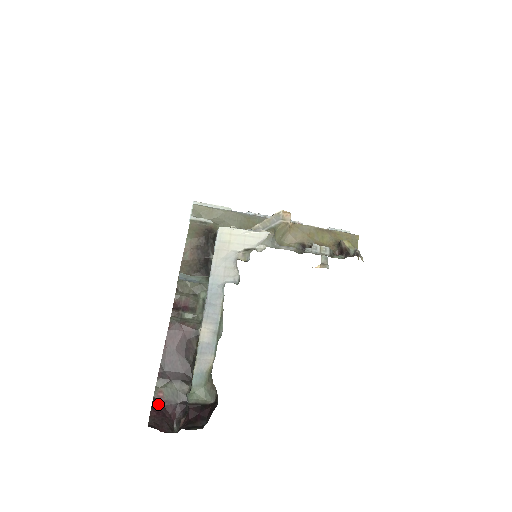
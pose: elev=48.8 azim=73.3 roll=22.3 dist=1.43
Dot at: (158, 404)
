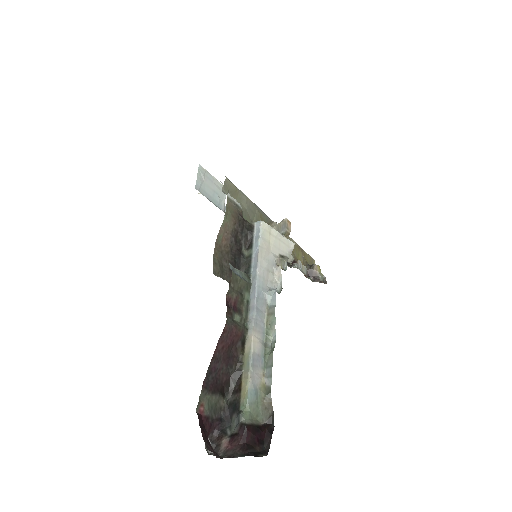
Dot at: (201, 421)
